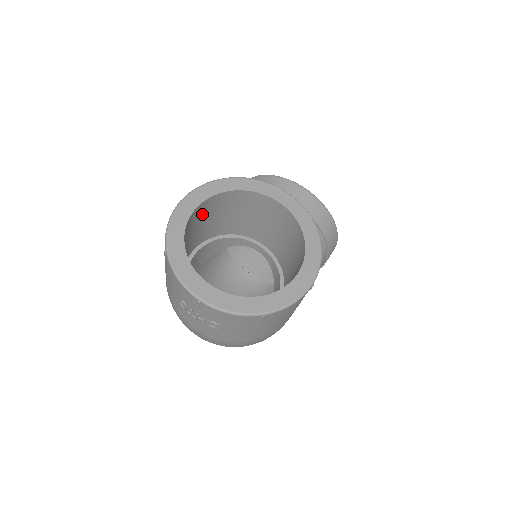
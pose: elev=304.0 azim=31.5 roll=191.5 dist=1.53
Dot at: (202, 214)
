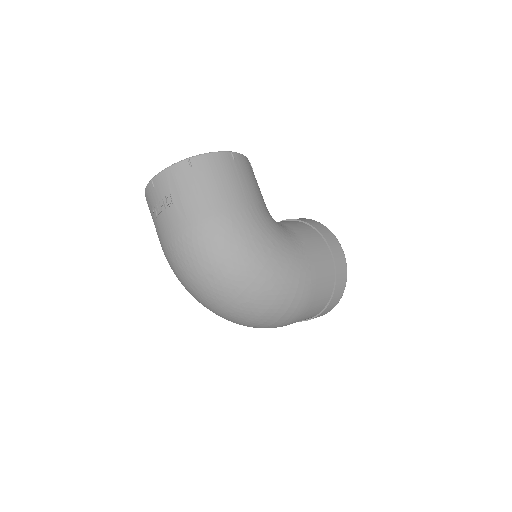
Dot at: occluded
